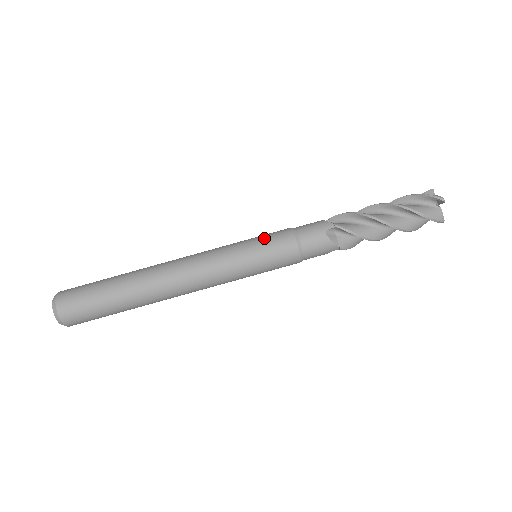
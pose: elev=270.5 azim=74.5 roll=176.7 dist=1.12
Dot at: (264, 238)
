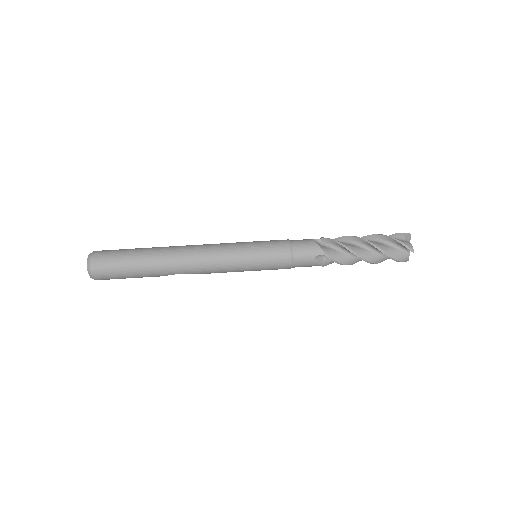
Dot at: occluded
